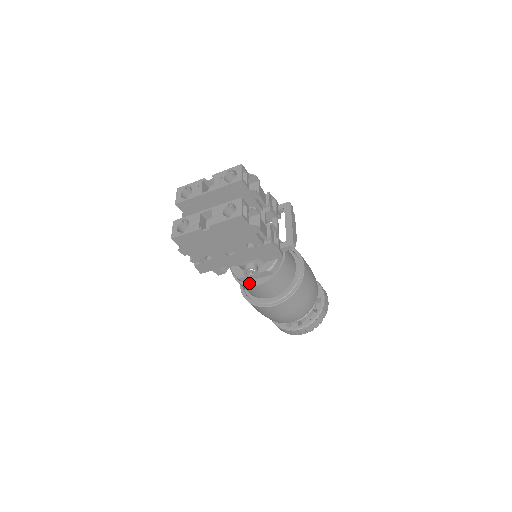
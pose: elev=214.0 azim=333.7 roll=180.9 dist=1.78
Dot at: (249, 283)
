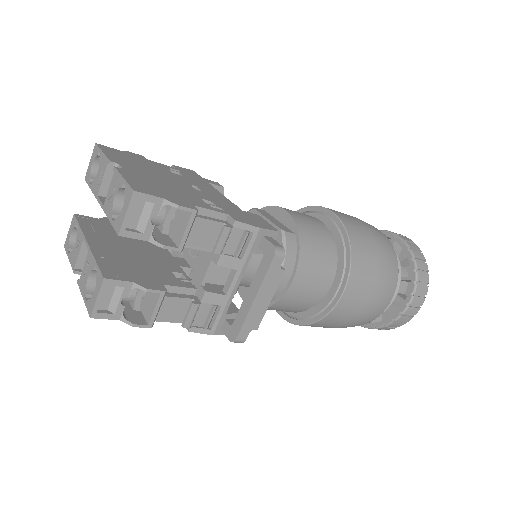
Dot at: occluded
